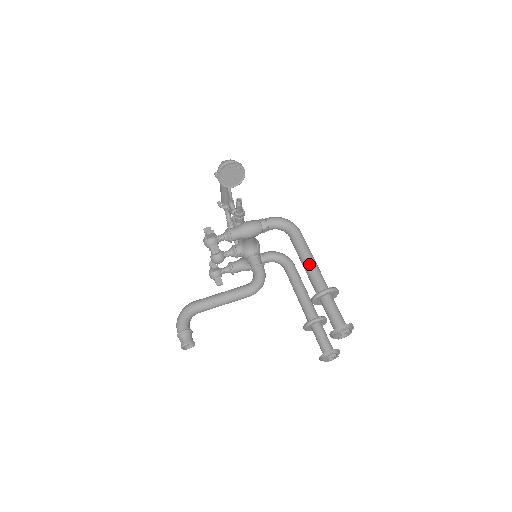
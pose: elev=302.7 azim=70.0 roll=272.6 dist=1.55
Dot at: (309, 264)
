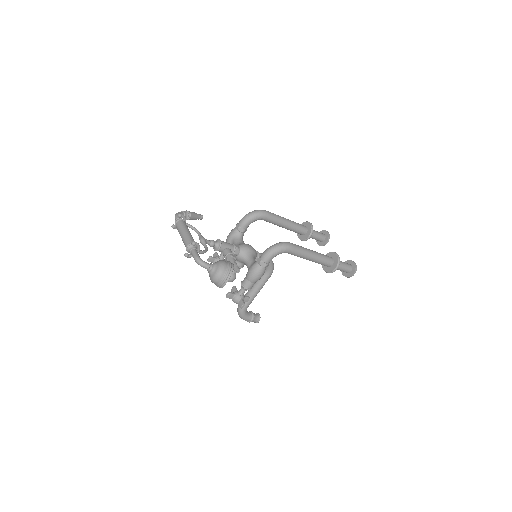
Dot at: (314, 261)
